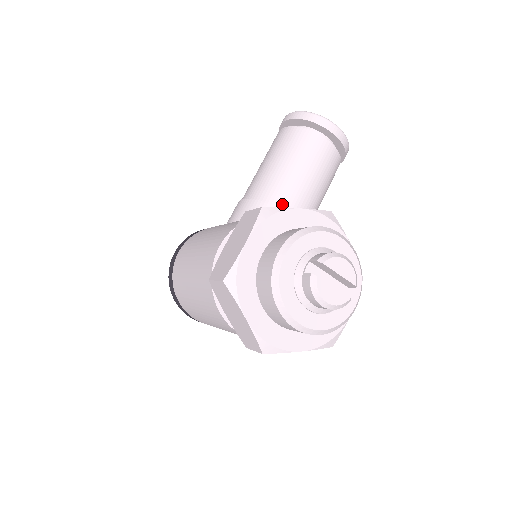
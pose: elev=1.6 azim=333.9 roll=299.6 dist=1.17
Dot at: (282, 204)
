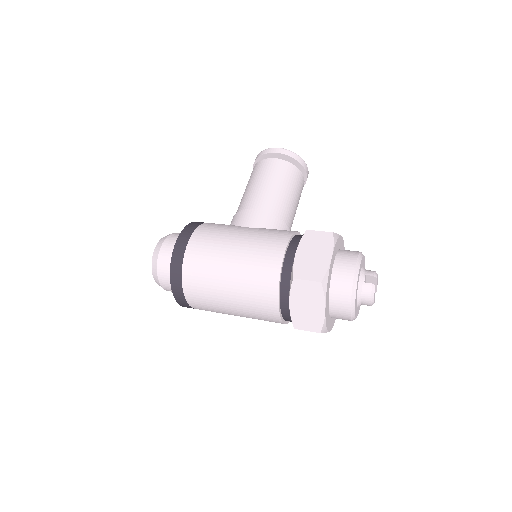
Dot at: (287, 221)
